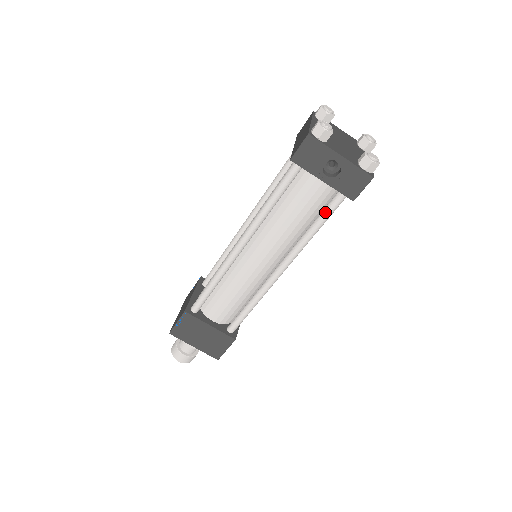
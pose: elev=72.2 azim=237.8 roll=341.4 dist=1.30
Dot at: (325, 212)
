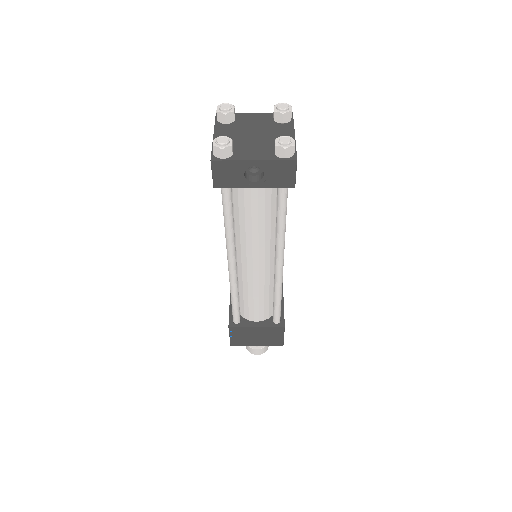
Dot at: (279, 206)
